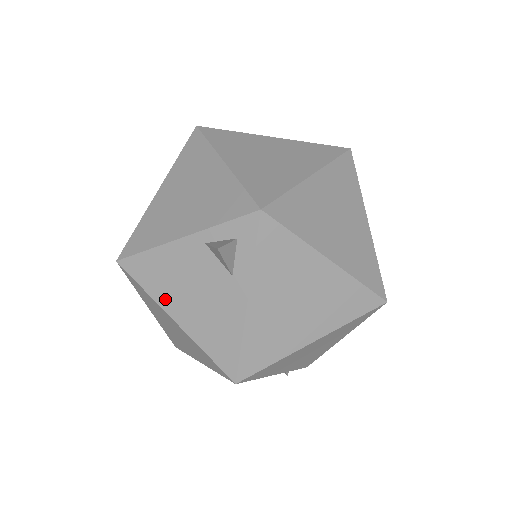
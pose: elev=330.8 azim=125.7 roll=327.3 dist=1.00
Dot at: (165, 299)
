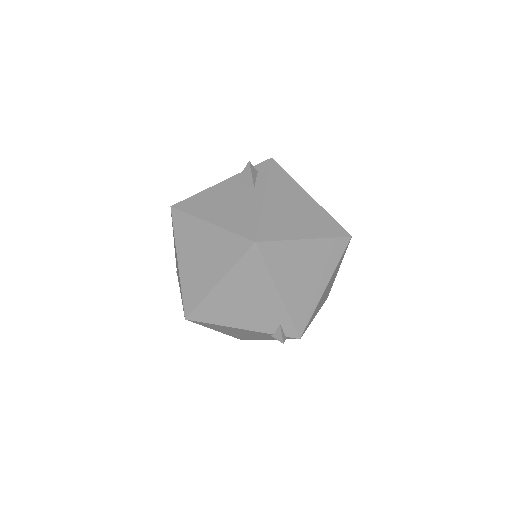
Dot at: (205, 213)
